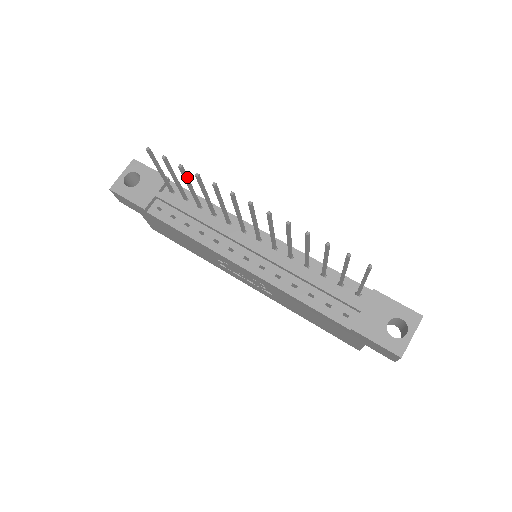
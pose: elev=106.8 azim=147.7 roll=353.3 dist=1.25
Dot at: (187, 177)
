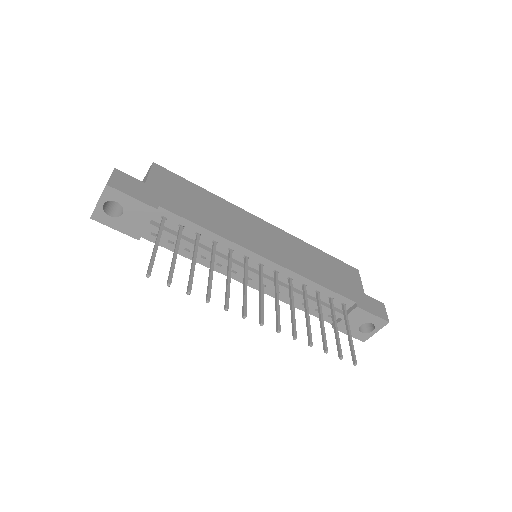
Dot at: occluded
